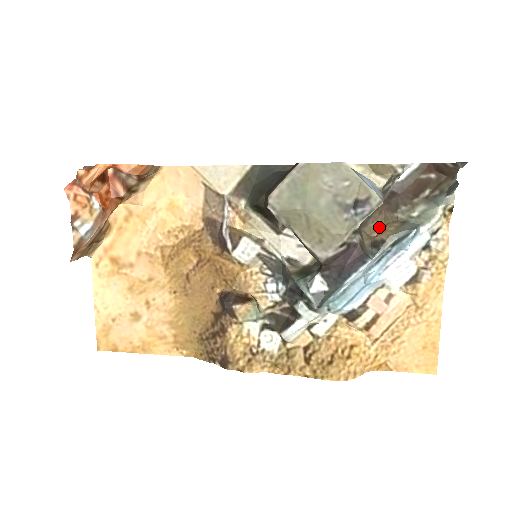
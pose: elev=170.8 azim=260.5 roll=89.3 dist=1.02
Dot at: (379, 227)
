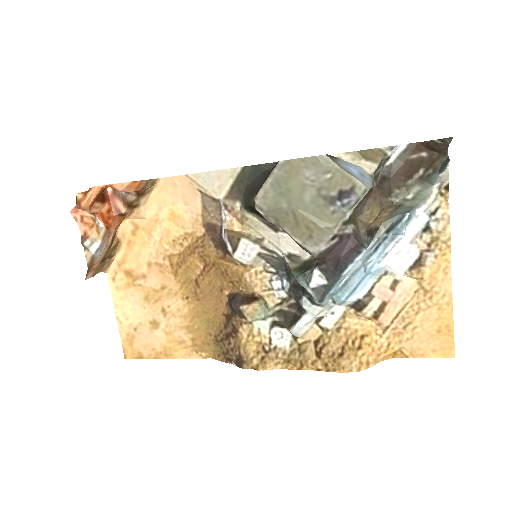
Dot at: (375, 214)
